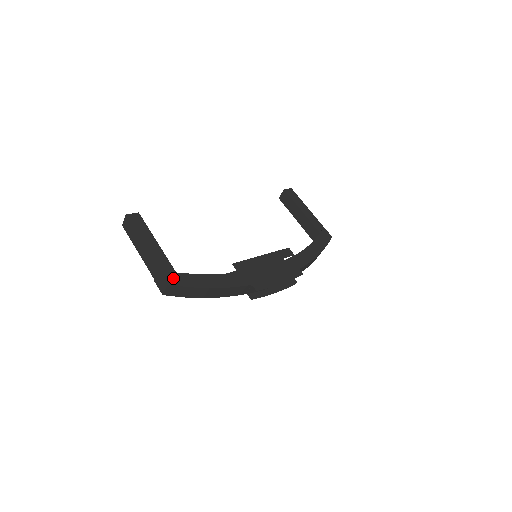
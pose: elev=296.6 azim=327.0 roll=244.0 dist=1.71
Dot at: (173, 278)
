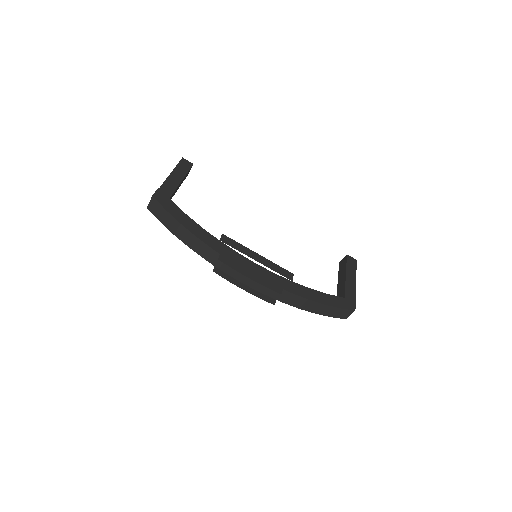
Dot at: (162, 198)
